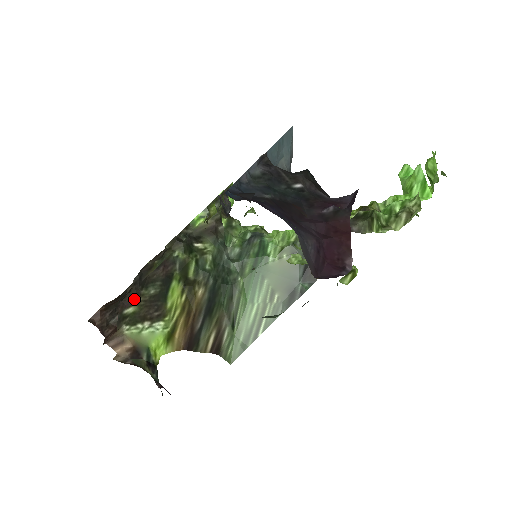
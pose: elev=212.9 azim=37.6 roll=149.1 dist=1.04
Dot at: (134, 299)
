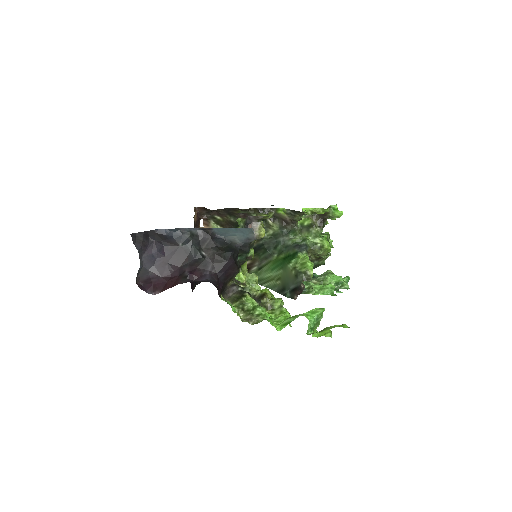
Dot at: (222, 215)
